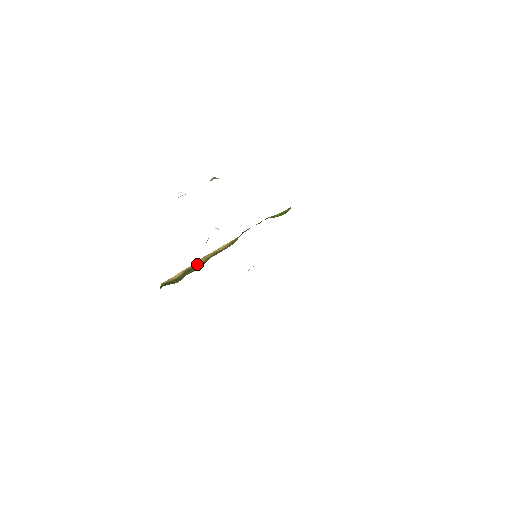
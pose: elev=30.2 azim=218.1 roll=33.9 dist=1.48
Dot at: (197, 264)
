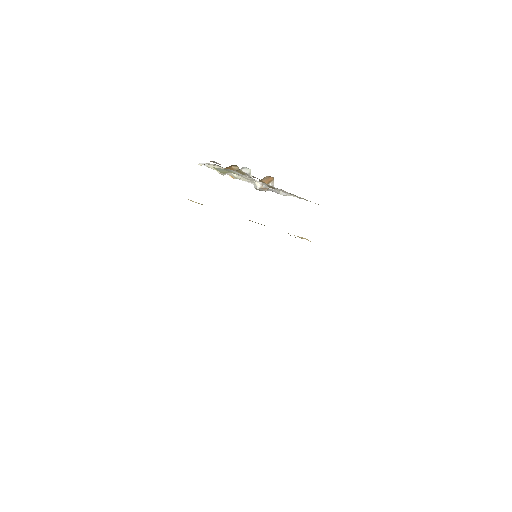
Dot at: occluded
